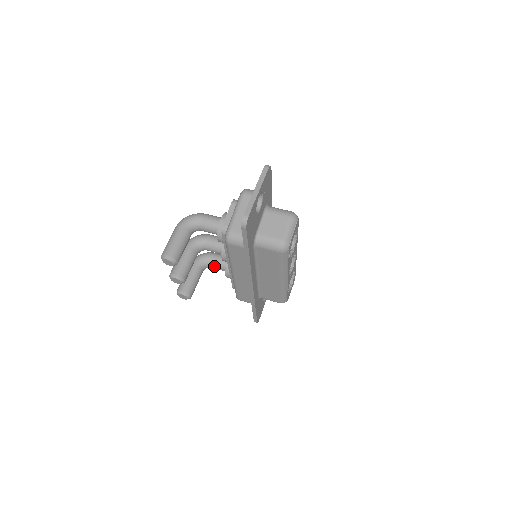
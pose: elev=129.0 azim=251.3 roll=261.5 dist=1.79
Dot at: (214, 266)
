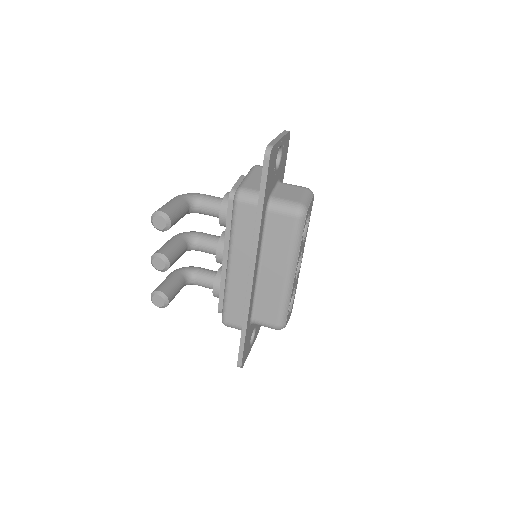
Dot at: (199, 279)
